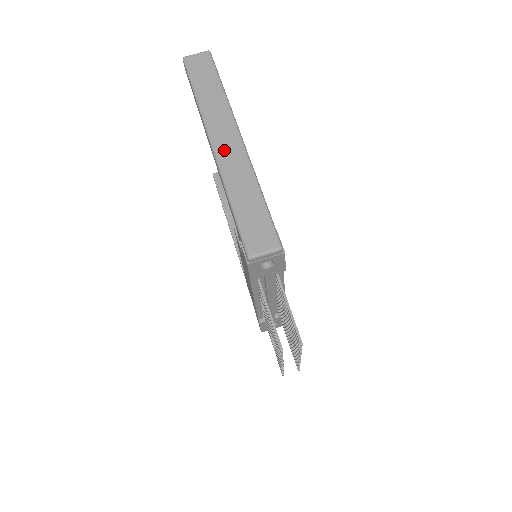
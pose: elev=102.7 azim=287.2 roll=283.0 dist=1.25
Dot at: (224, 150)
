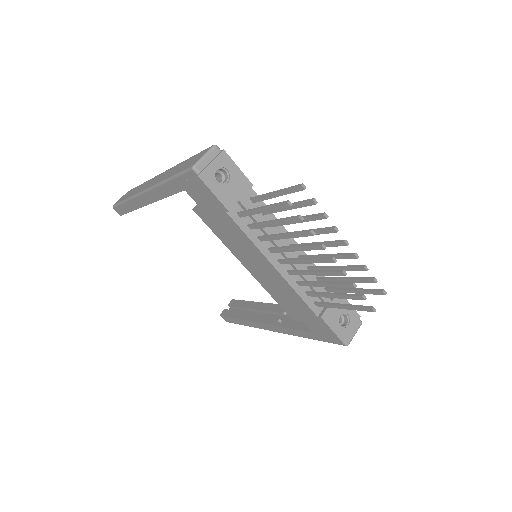
Dot at: (152, 183)
